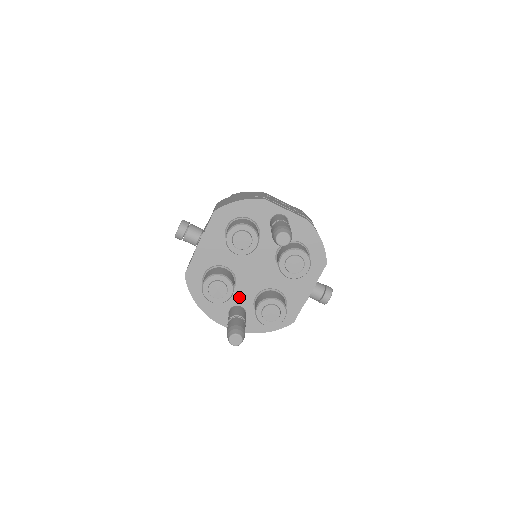
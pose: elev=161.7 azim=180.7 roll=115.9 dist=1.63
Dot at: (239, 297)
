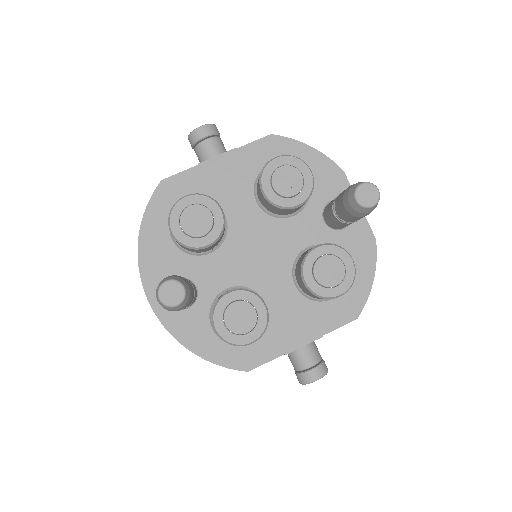
Dot at: (205, 271)
